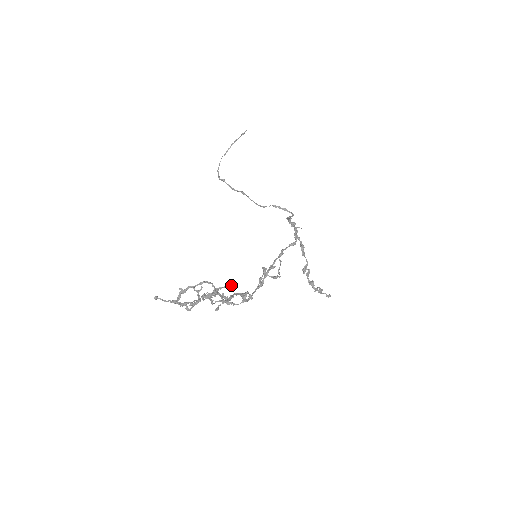
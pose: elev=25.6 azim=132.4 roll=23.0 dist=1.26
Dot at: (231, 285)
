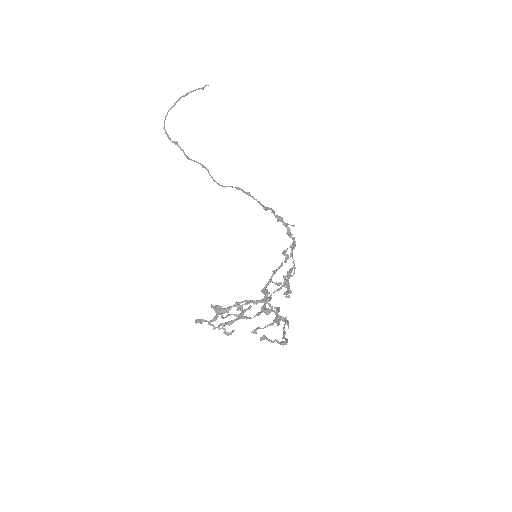
Dot at: (266, 300)
